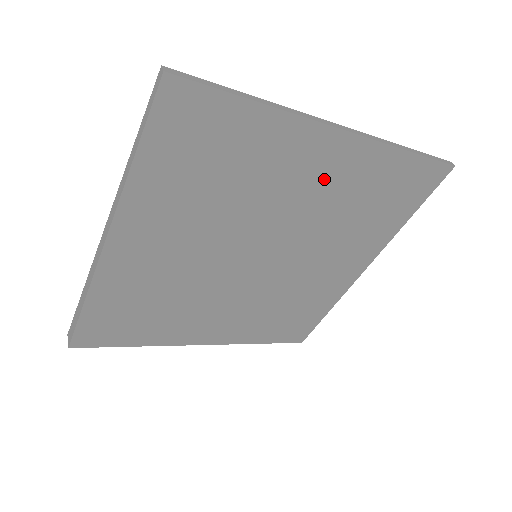
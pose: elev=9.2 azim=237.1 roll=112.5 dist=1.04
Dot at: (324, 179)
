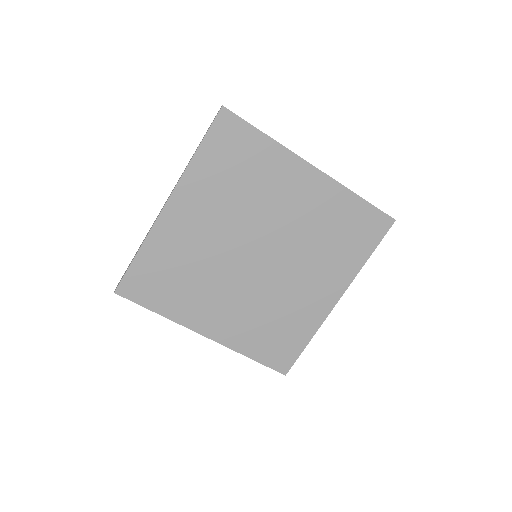
Dot at: (304, 201)
